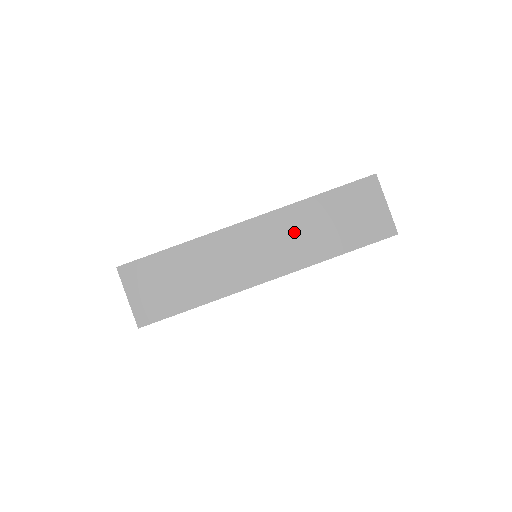
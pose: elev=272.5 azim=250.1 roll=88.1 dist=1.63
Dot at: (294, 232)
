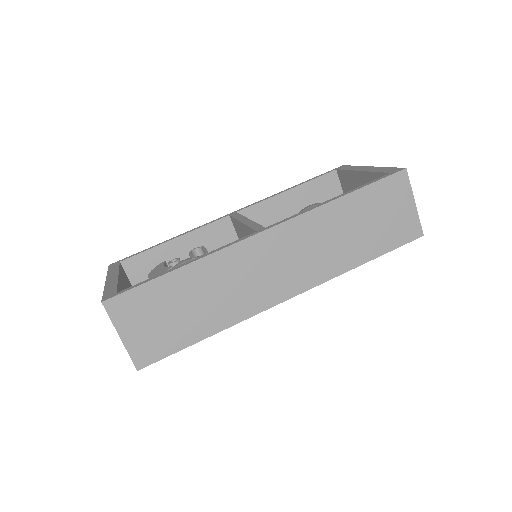
Dot at: (317, 241)
